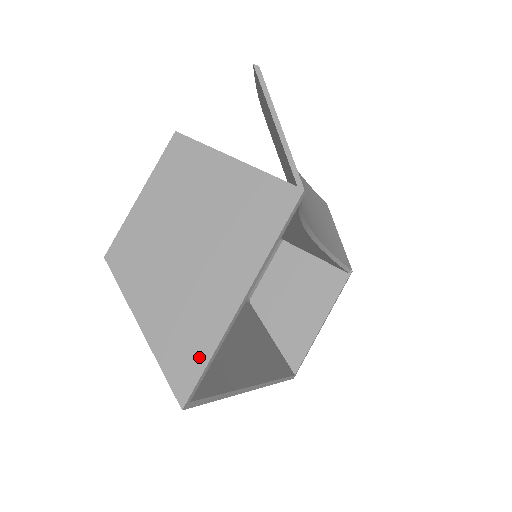
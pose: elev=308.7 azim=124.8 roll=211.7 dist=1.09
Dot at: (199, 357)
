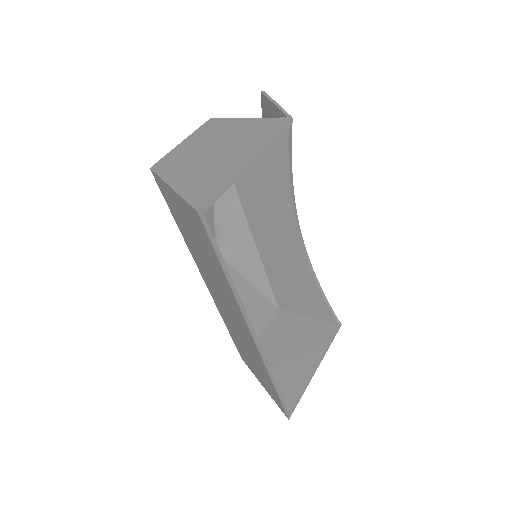
Dot at: (215, 187)
